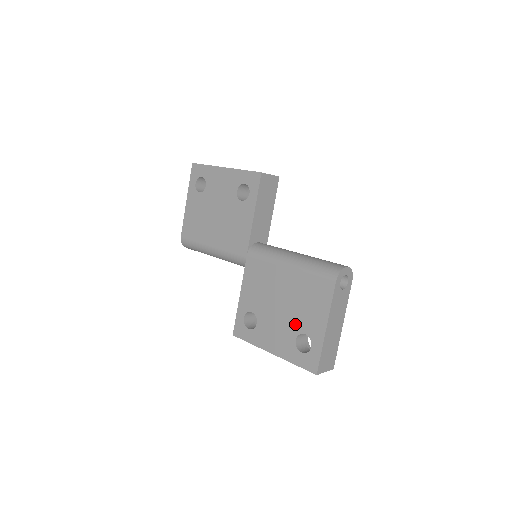
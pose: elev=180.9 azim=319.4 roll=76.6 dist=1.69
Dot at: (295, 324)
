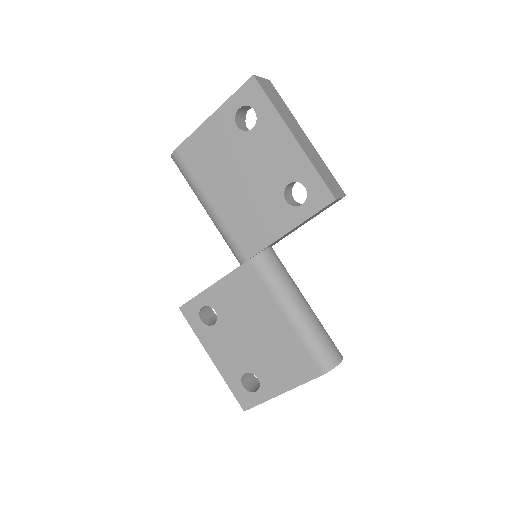
Dot at: (254, 363)
